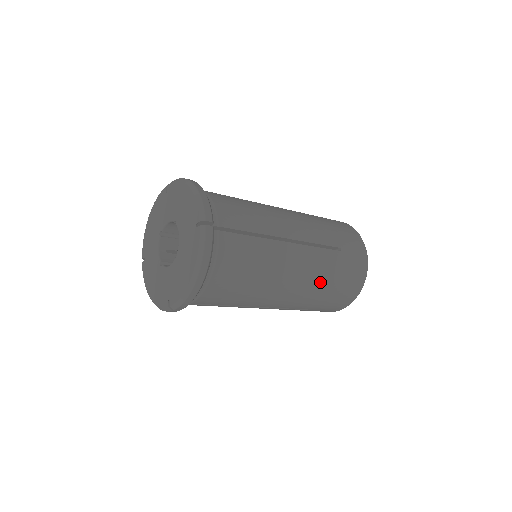
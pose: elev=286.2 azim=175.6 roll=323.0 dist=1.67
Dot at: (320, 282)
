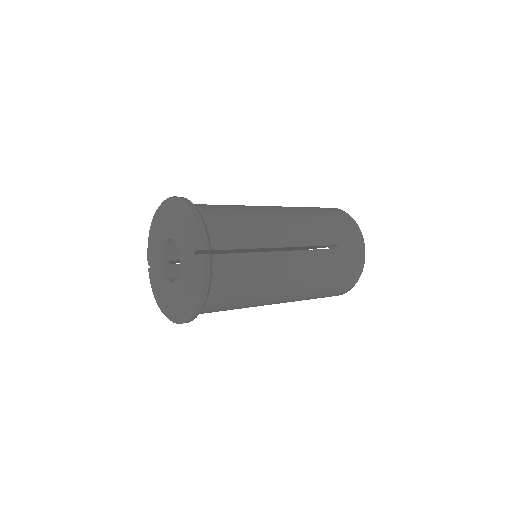
Dot at: (318, 281)
